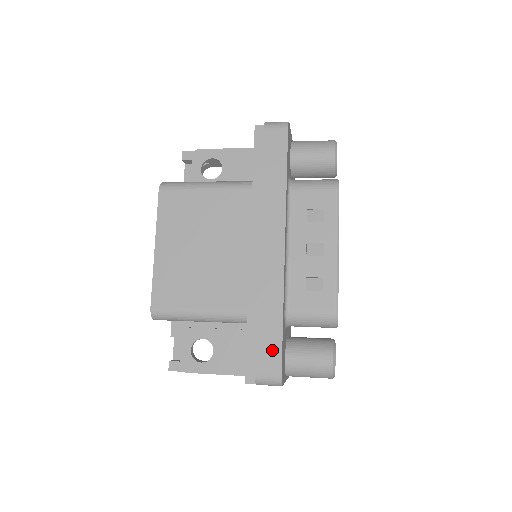
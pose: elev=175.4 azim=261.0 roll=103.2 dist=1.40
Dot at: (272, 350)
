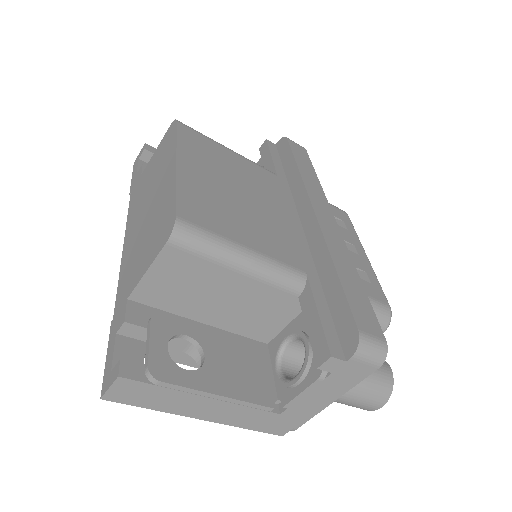
Dot at: (365, 310)
